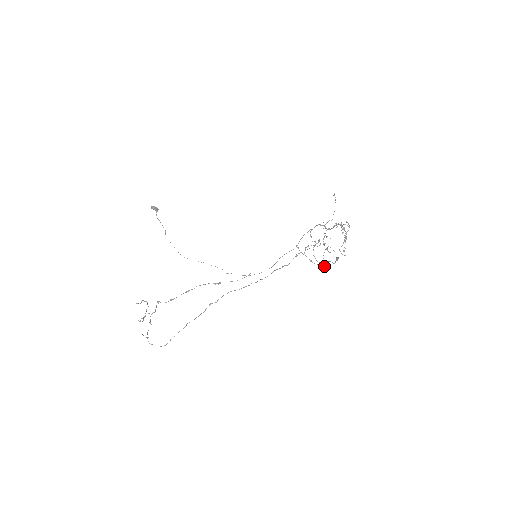
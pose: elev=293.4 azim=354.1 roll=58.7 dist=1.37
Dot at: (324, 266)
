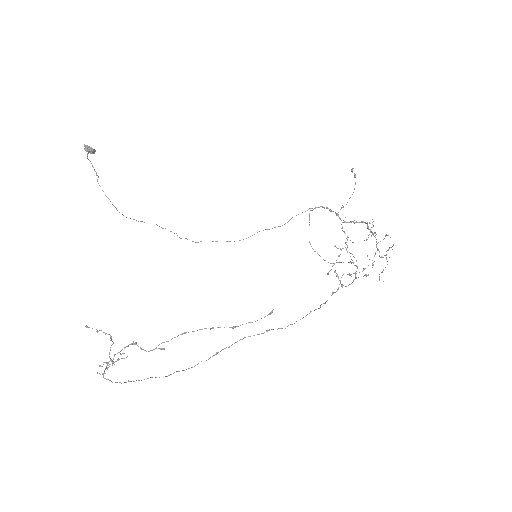
Dot at: occluded
